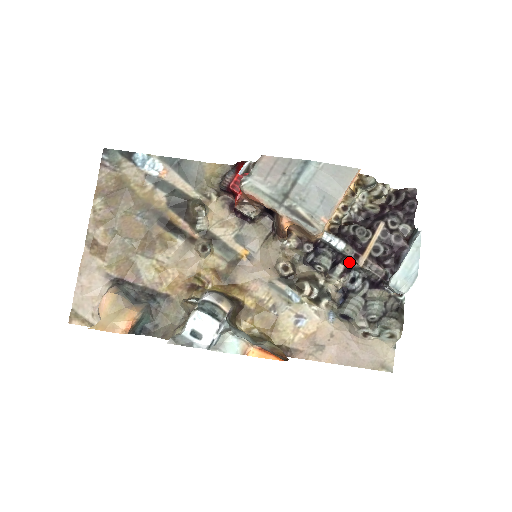
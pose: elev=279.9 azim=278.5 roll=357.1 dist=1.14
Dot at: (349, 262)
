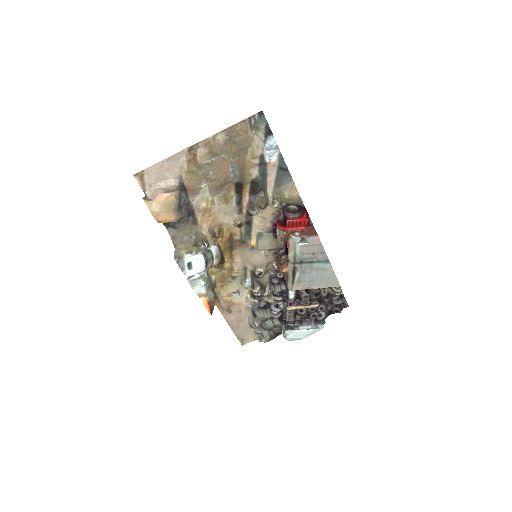
Dot at: (286, 301)
